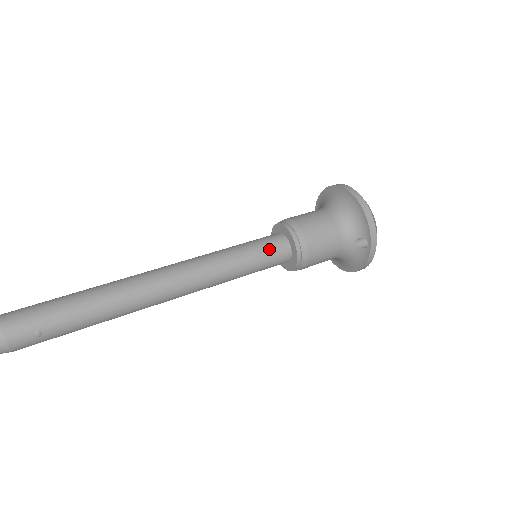
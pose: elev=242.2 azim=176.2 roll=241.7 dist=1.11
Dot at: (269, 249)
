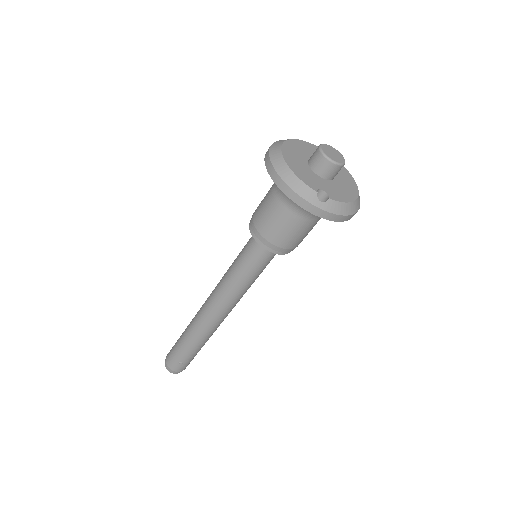
Dot at: (251, 254)
